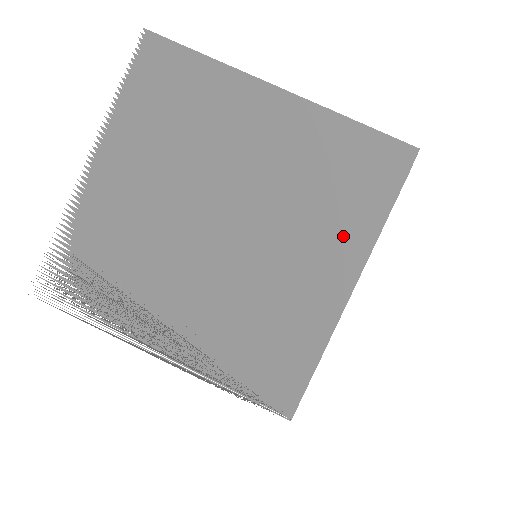
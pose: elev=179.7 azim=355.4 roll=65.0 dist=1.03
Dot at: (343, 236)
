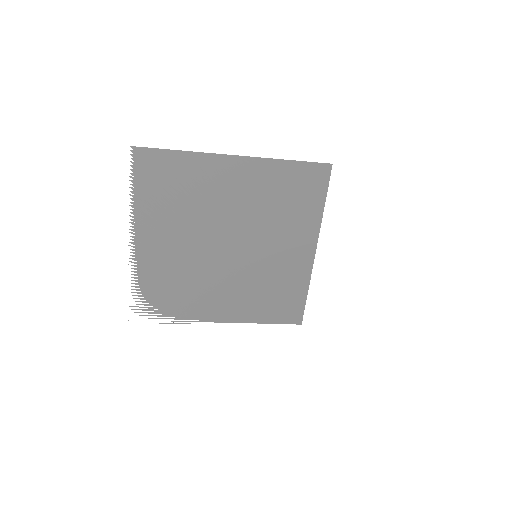
Dot at: (302, 227)
